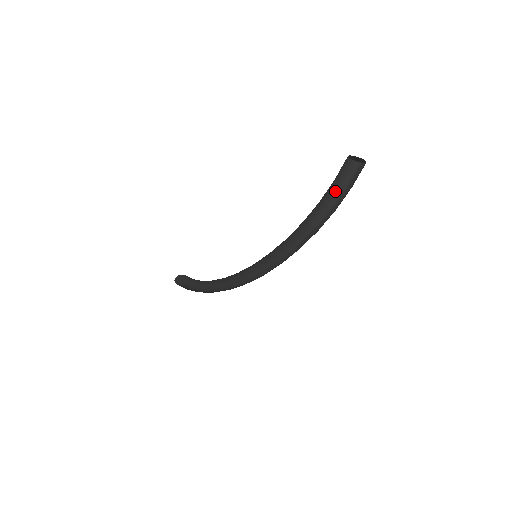
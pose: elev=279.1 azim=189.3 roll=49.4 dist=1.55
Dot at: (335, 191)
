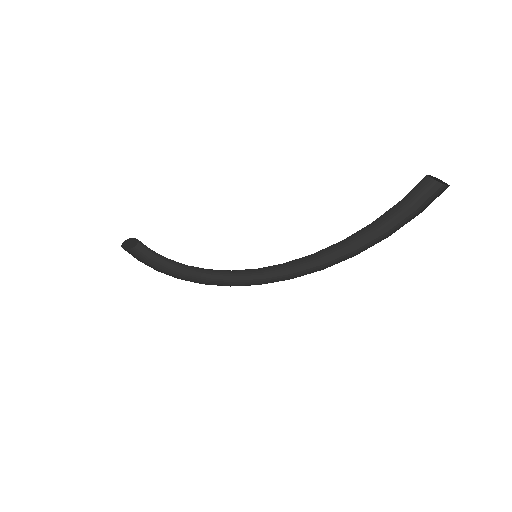
Dot at: (392, 210)
